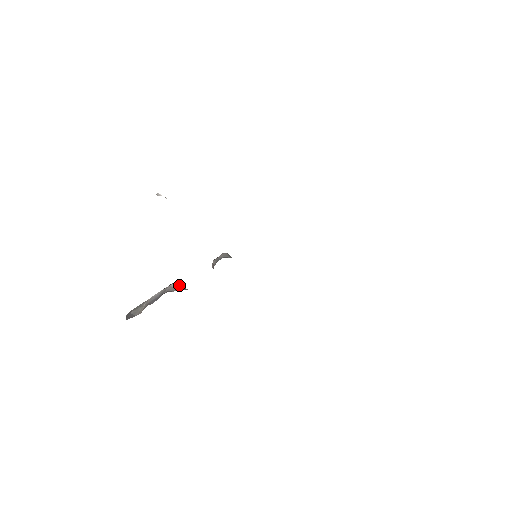
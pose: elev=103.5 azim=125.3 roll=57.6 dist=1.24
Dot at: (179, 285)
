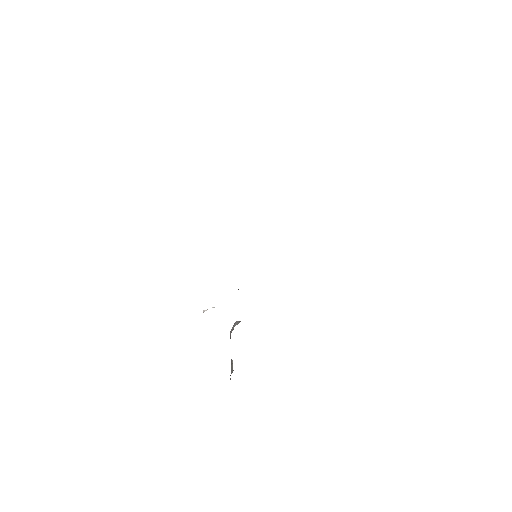
Dot at: (235, 324)
